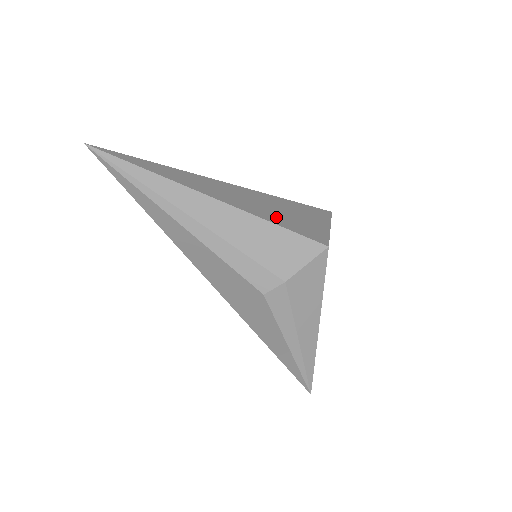
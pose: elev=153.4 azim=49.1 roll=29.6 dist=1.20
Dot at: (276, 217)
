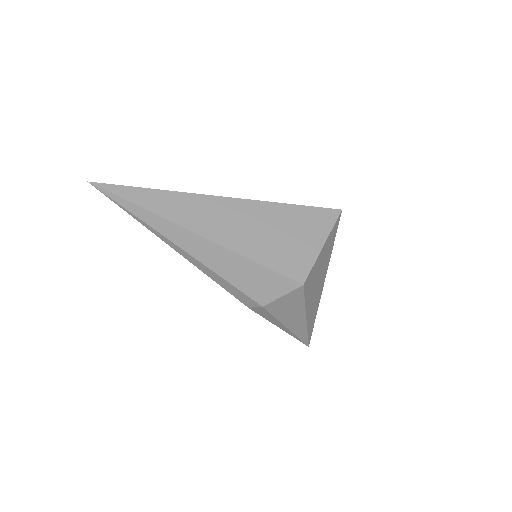
Dot at: (260, 248)
